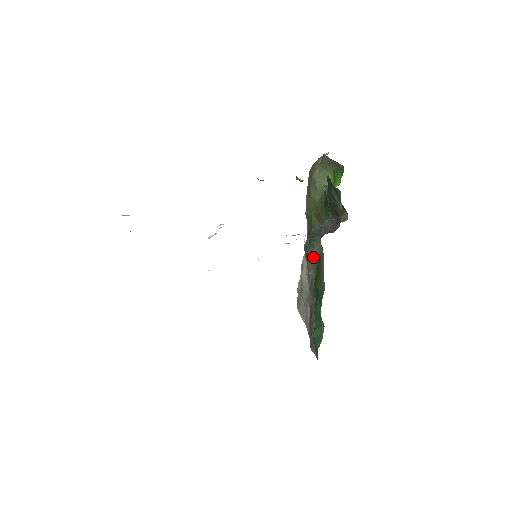
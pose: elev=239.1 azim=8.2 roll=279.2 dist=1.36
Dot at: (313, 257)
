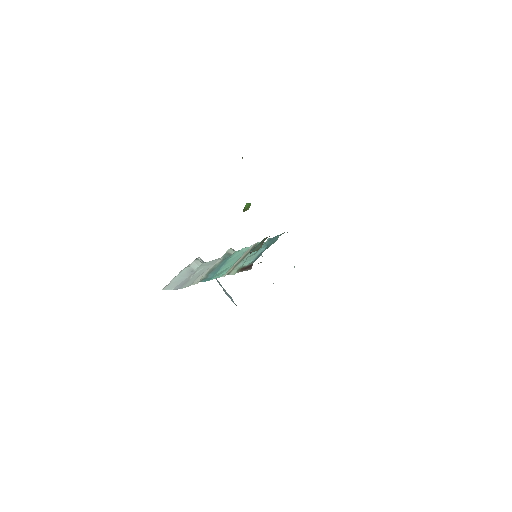
Dot at: occluded
